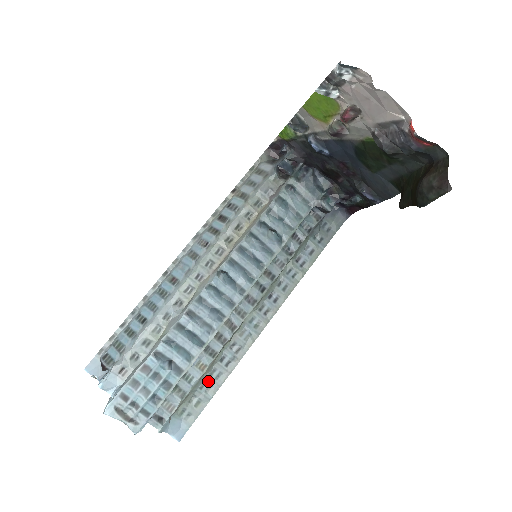
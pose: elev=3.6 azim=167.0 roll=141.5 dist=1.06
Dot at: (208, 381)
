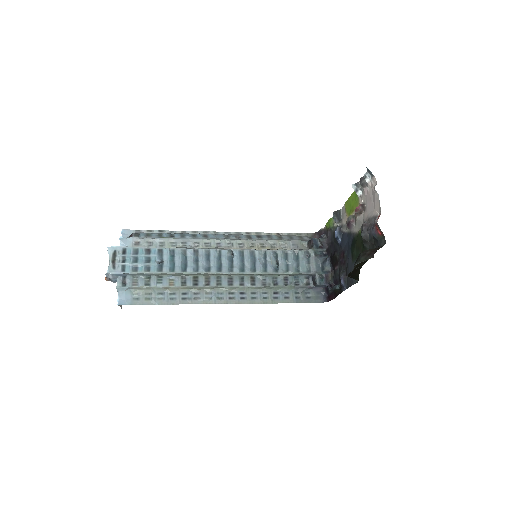
Dot at: (165, 295)
